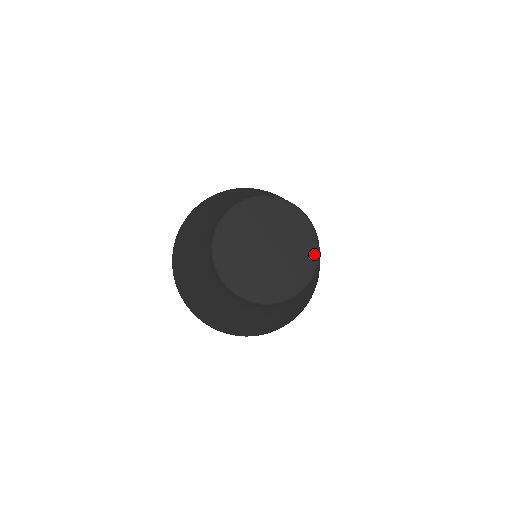
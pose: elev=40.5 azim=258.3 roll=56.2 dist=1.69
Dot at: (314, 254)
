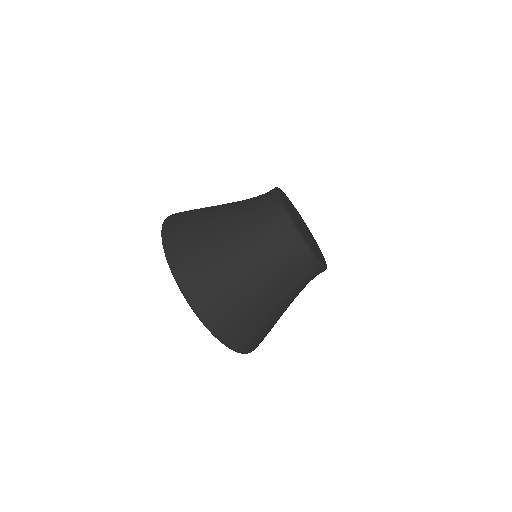
Dot at: occluded
